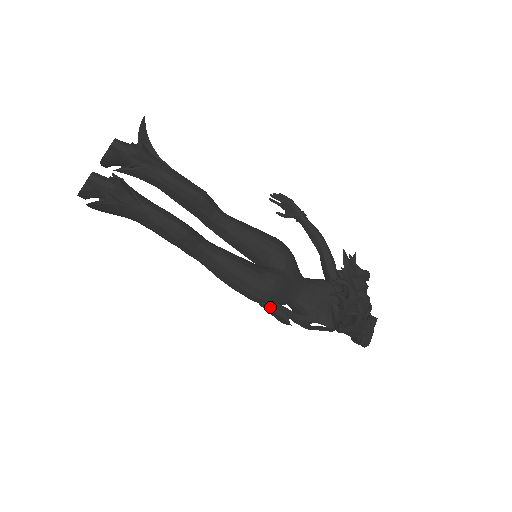
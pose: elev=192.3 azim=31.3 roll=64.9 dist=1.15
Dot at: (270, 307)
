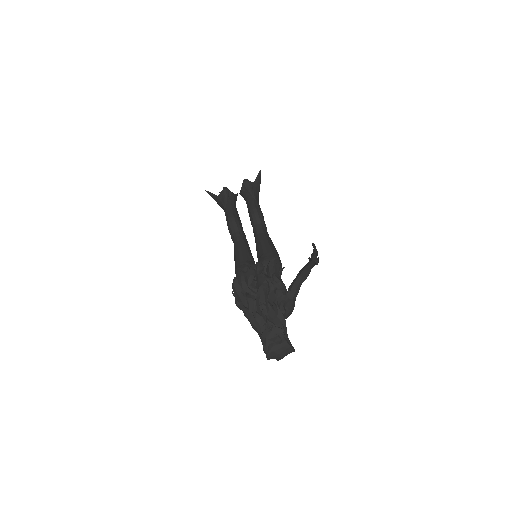
Dot at: occluded
